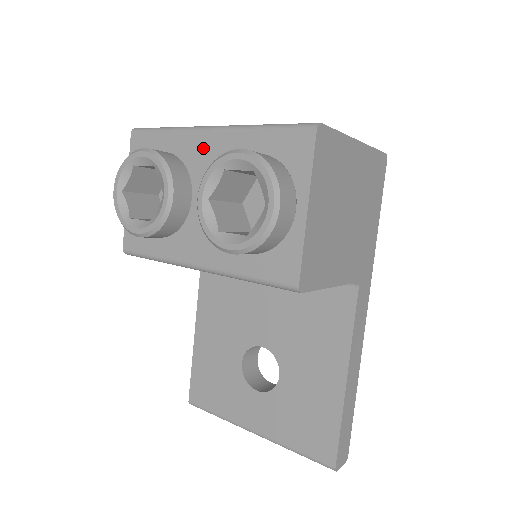
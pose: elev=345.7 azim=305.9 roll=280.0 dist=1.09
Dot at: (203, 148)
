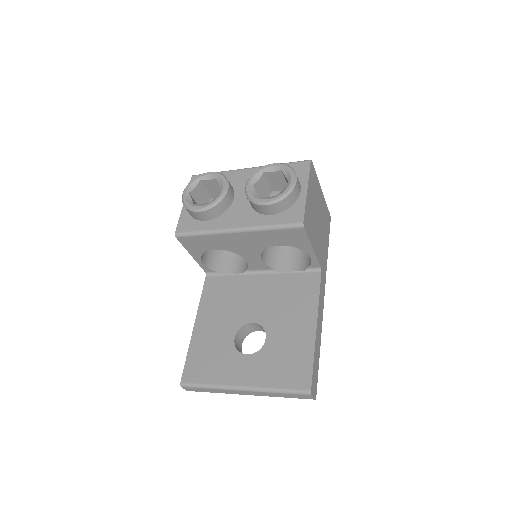
Dot at: (243, 176)
